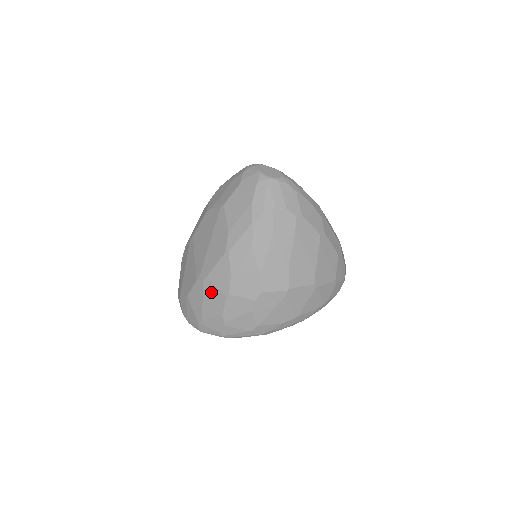
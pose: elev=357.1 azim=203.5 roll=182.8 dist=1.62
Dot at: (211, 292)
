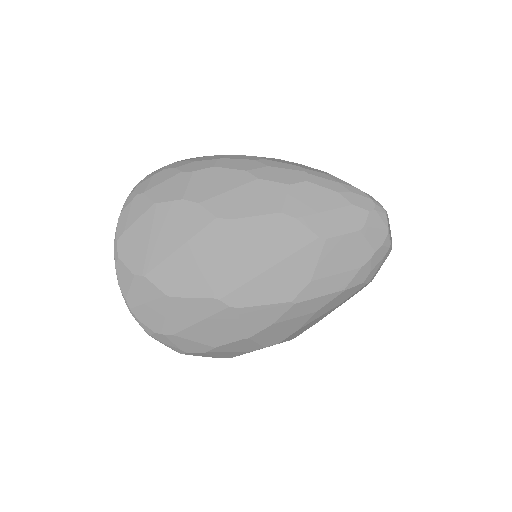
Dot at: (225, 323)
